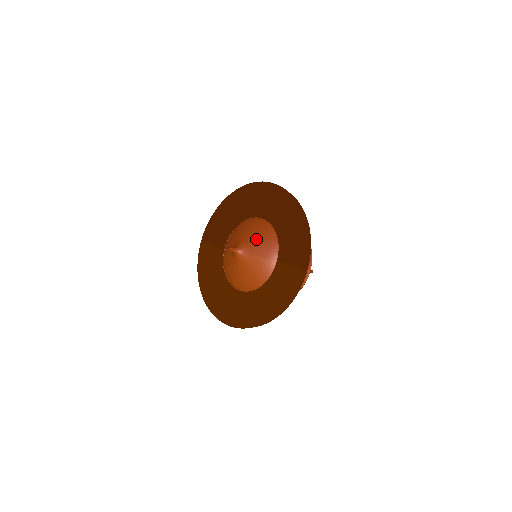
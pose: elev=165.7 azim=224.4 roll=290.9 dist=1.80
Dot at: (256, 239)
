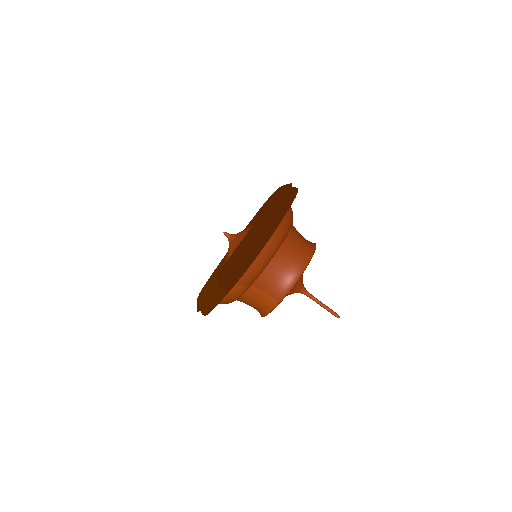
Dot at: occluded
